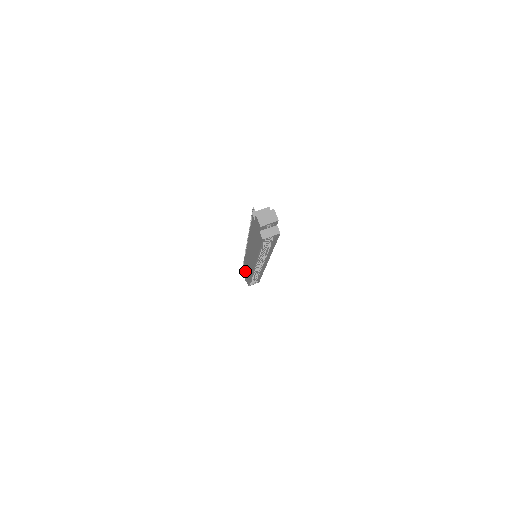
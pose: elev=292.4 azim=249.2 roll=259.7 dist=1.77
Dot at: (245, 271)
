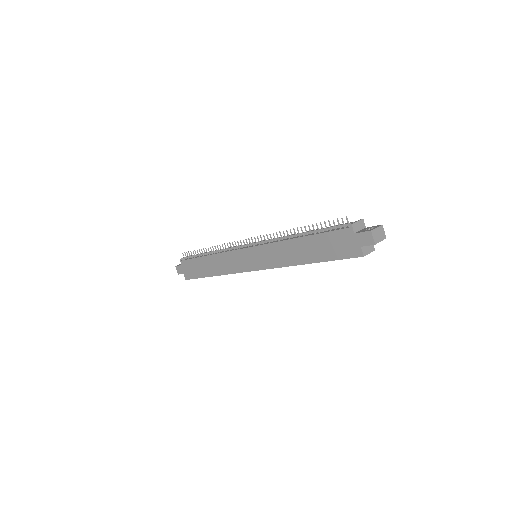
Dot at: (196, 264)
